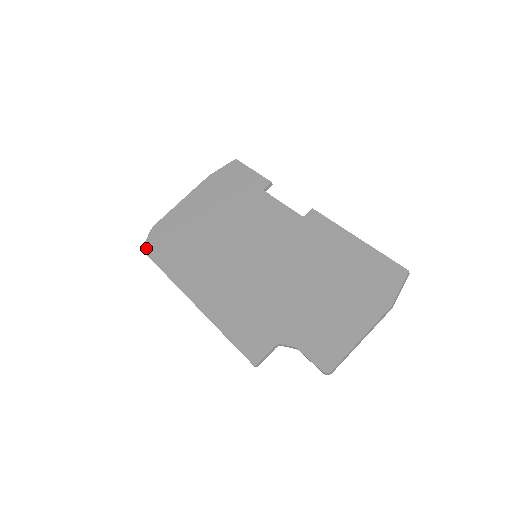
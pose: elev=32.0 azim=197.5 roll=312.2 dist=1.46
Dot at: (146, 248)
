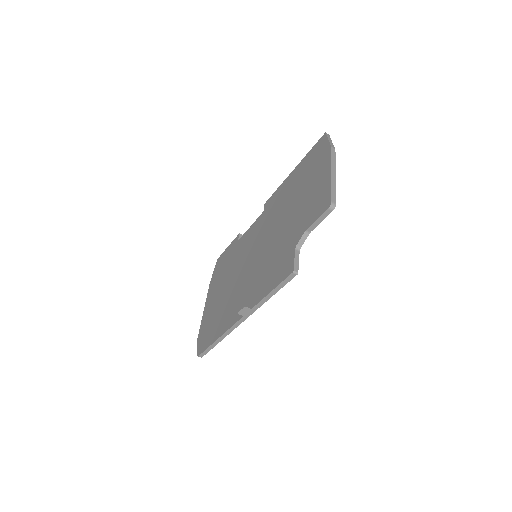
Dot at: (199, 352)
